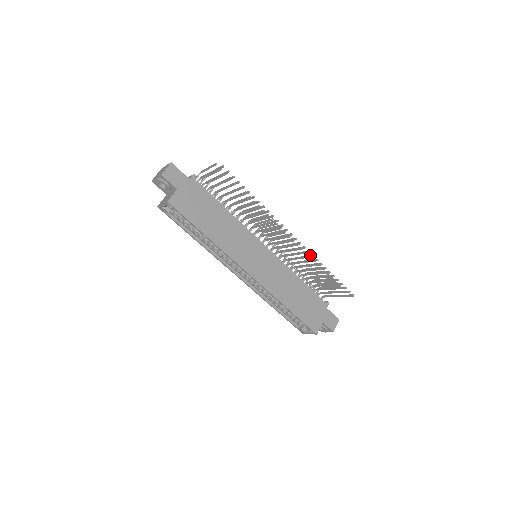
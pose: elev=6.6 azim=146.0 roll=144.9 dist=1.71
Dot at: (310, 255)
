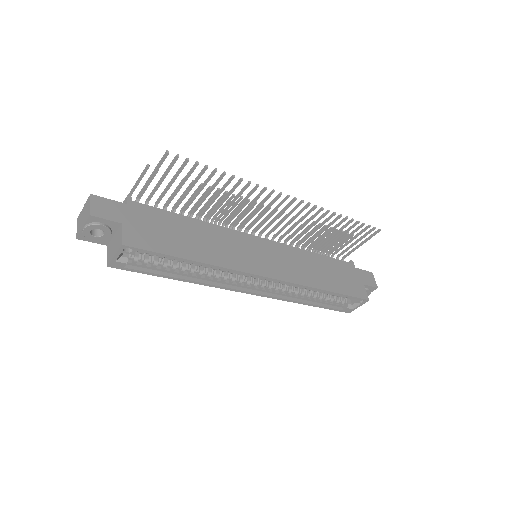
Dot at: (317, 211)
